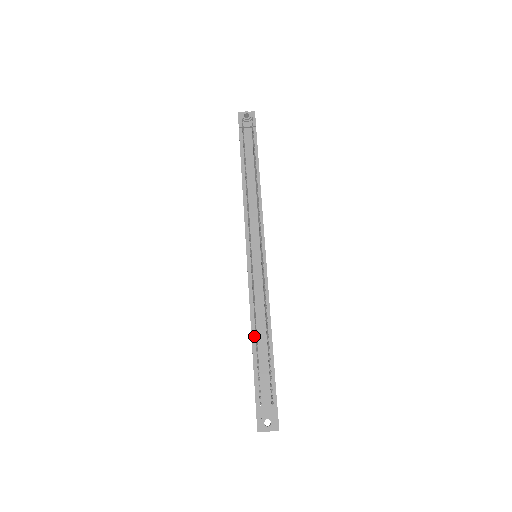
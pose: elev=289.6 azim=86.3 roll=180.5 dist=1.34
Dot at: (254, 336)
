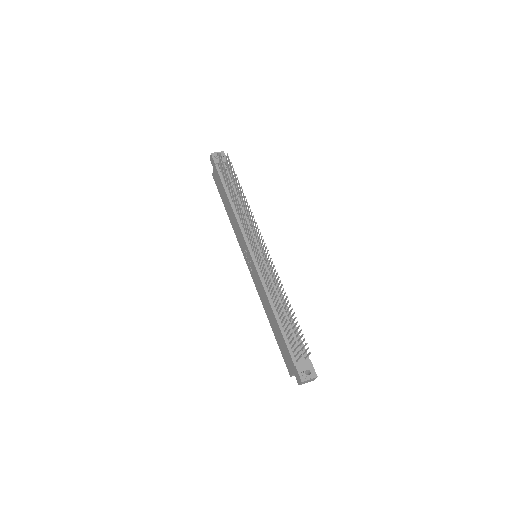
Dot at: (276, 313)
